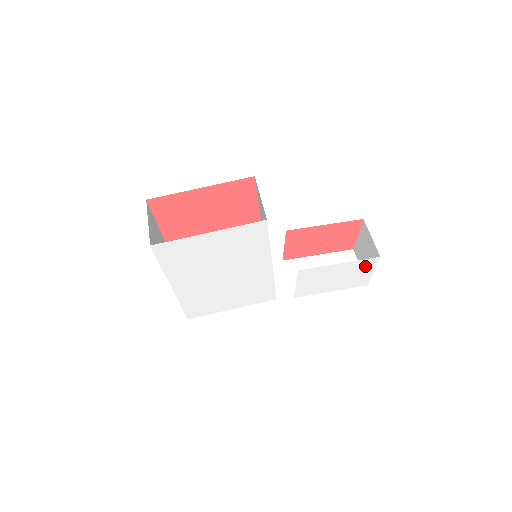
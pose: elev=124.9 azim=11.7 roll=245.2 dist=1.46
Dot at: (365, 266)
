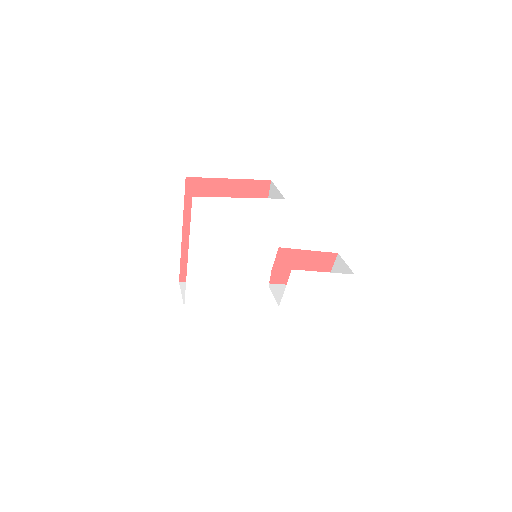
Dot at: (342, 283)
